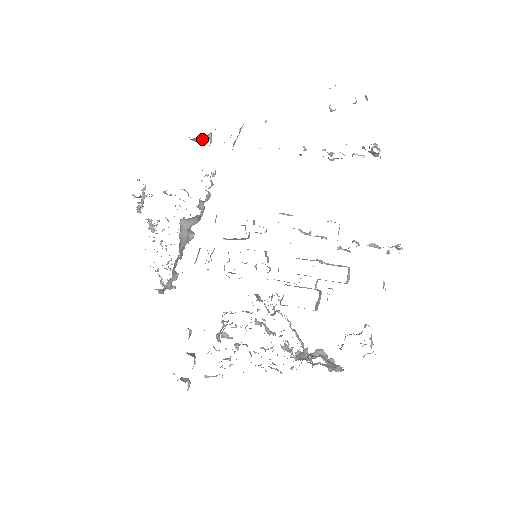
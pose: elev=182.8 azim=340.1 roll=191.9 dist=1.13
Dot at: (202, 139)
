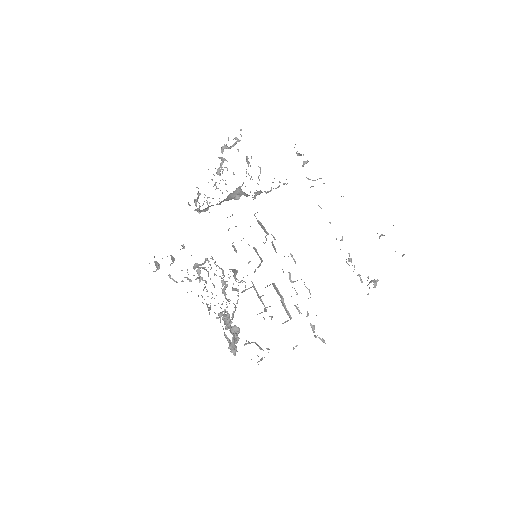
Dot at: (301, 155)
